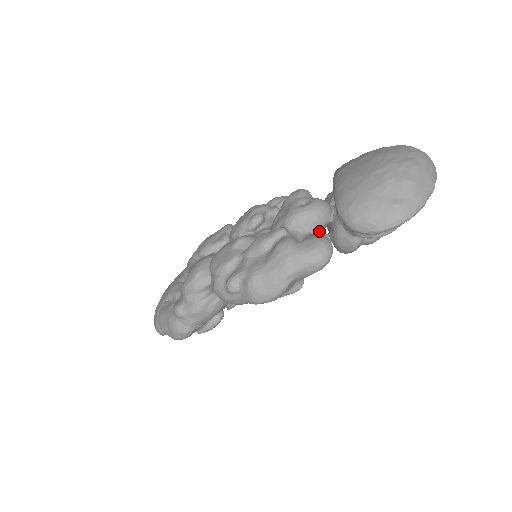
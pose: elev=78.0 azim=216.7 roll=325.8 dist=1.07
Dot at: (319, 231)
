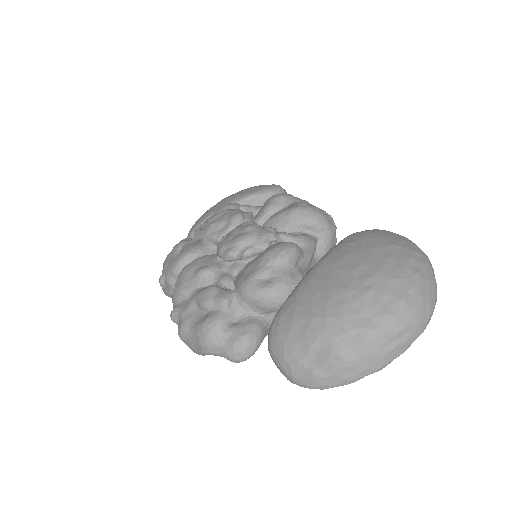
Dot at: (269, 313)
